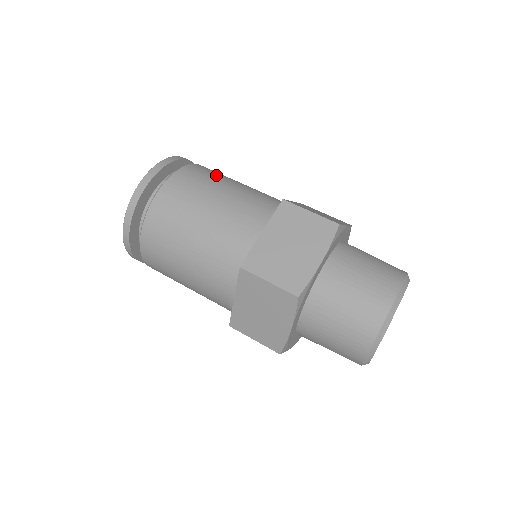
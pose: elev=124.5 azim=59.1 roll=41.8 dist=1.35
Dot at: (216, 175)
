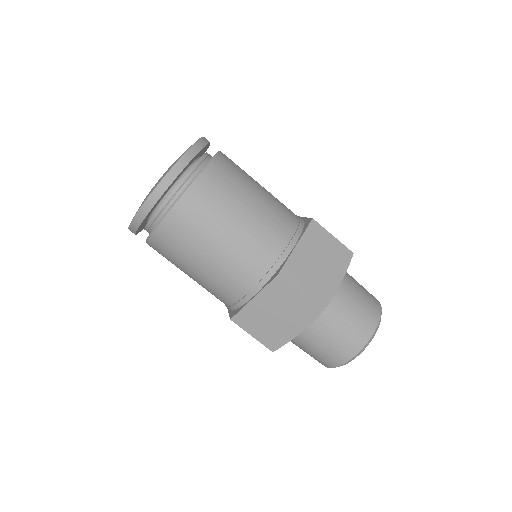
Dot at: (219, 205)
